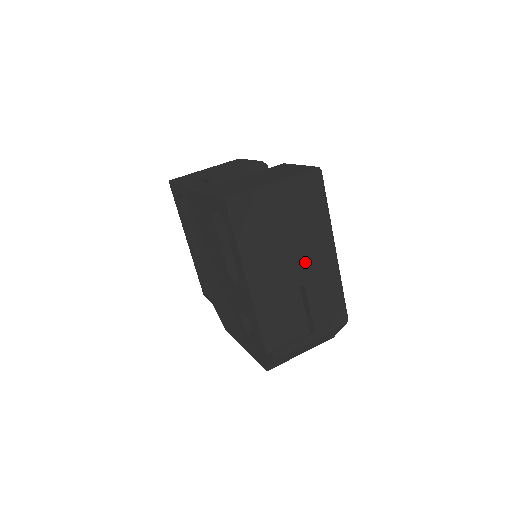
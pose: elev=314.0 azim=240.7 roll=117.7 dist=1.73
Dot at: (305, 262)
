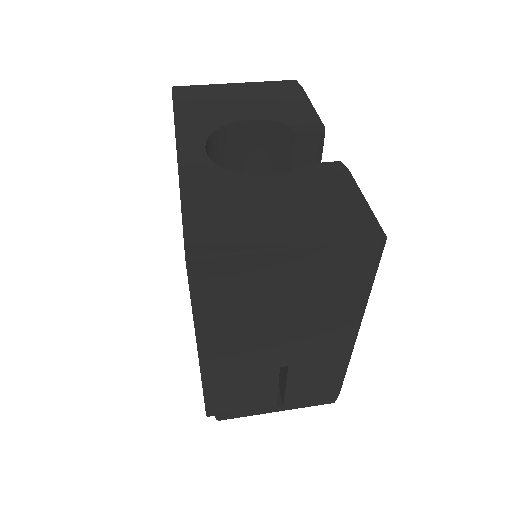
Dot at: (300, 344)
